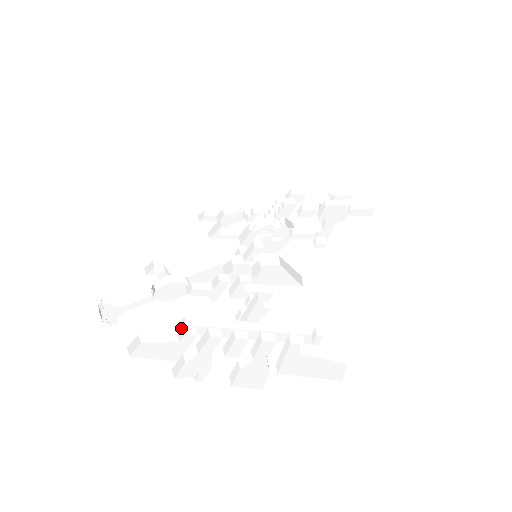
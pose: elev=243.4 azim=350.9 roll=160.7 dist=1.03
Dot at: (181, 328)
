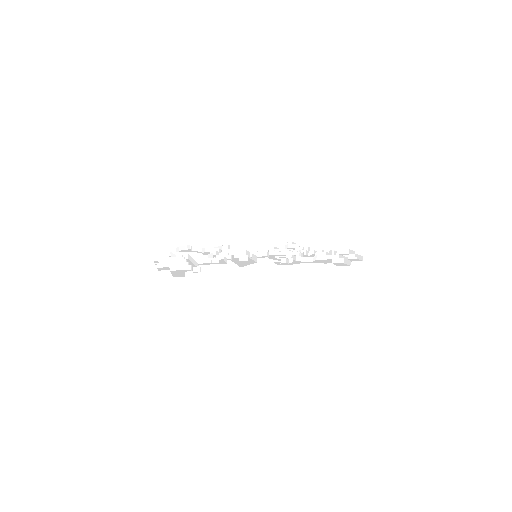
Dot at: (180, 255)
